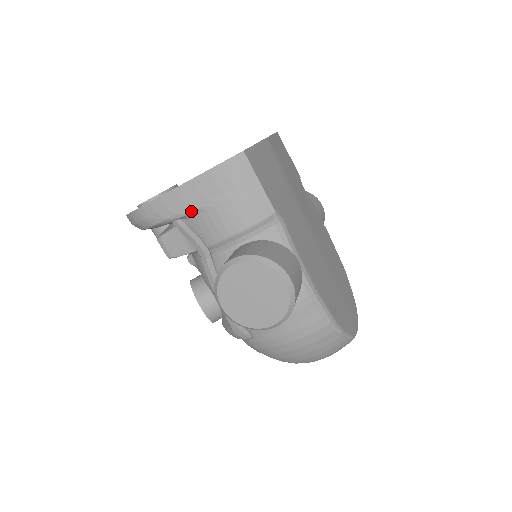
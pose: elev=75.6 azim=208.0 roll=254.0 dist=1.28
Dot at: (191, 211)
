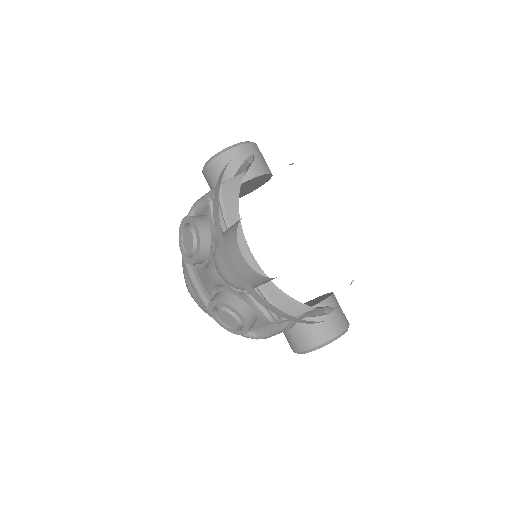
Dot at: occluded
